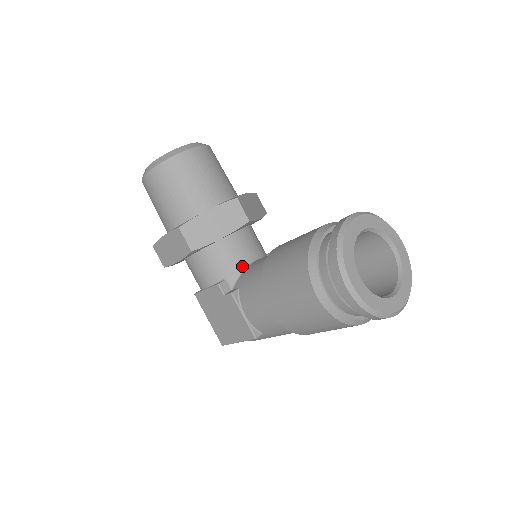
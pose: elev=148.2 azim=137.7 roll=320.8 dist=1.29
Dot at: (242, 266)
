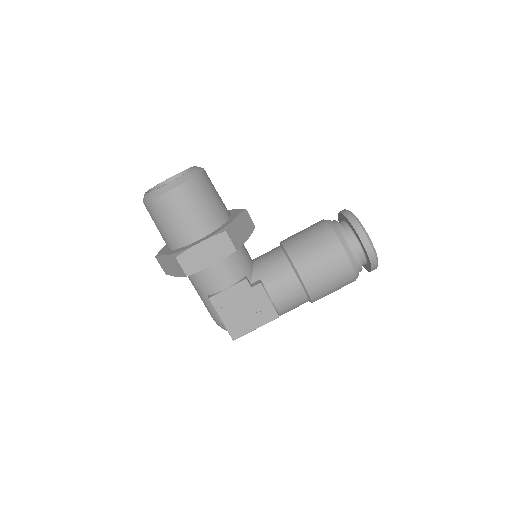
Dot at: (251, 264)
